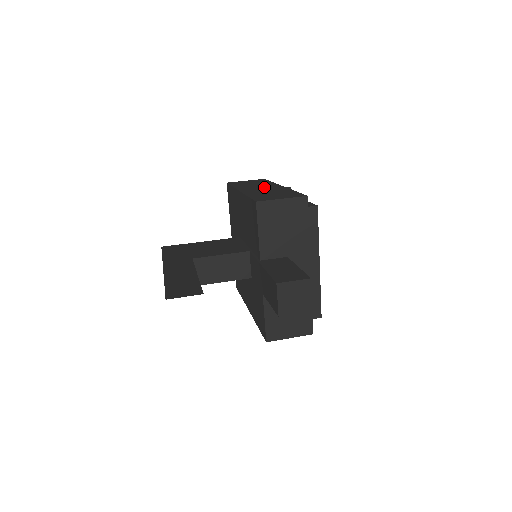
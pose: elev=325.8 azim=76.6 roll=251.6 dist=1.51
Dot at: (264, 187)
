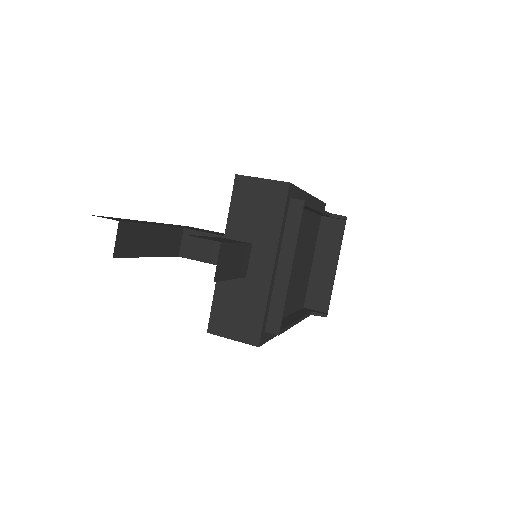
Dot at: occluded
